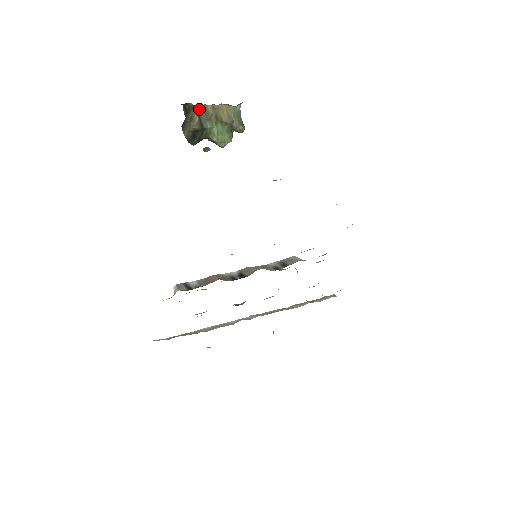
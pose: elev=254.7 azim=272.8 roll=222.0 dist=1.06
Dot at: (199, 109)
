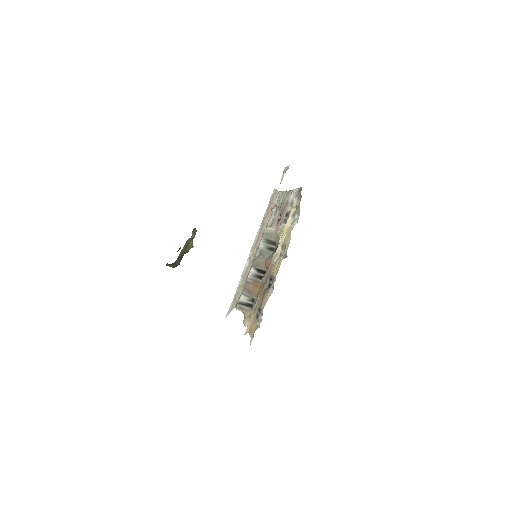
Dot at: (177, 259)
